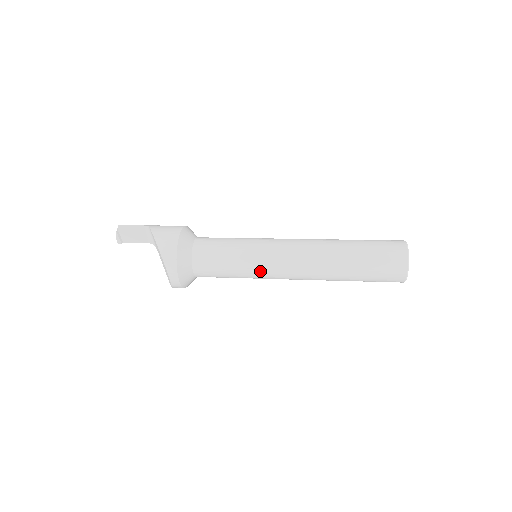
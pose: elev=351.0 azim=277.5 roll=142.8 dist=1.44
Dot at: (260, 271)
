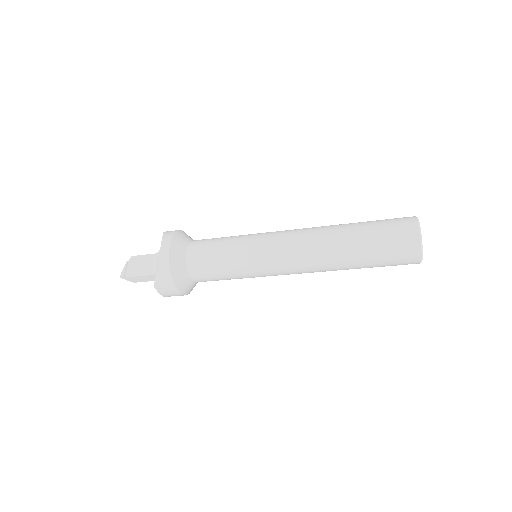
Dot at: (257, 241)
